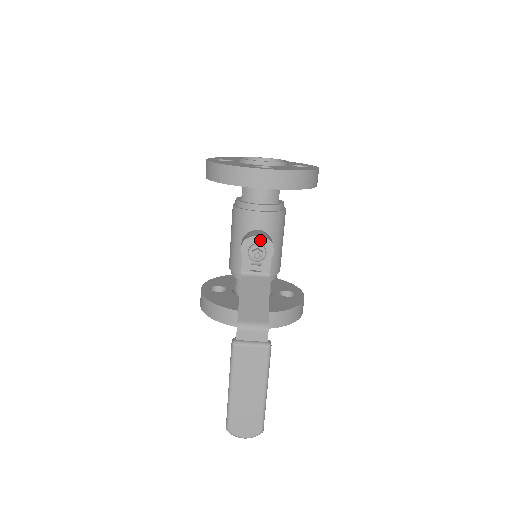
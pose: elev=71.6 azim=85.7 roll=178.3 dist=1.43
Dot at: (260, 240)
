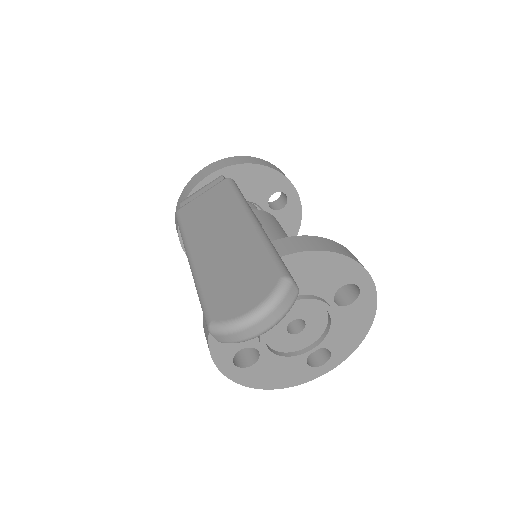
Dot at: occluded
